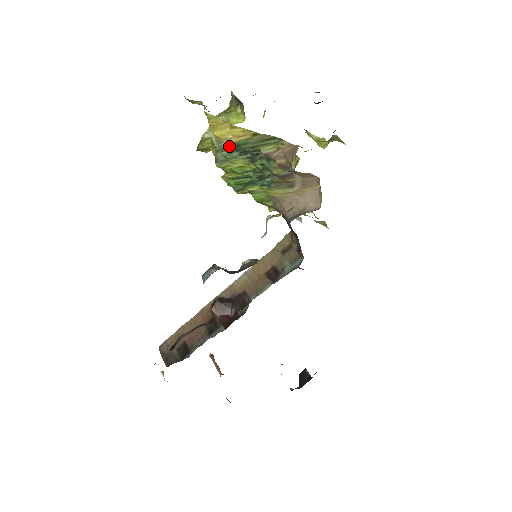
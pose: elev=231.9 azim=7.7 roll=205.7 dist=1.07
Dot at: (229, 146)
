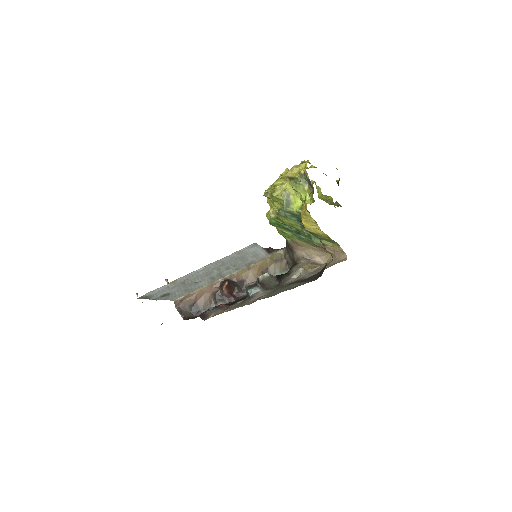
Dot at: (293, 213)
